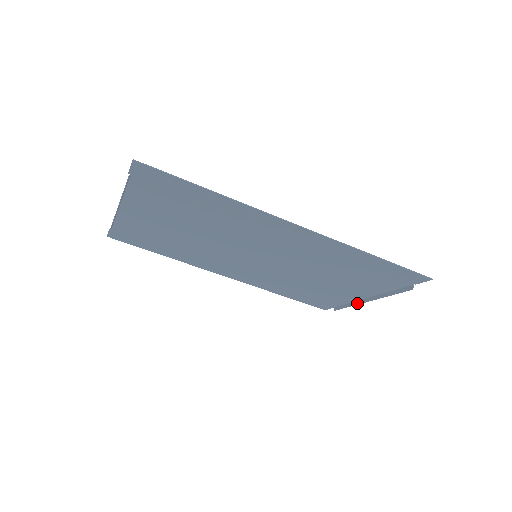
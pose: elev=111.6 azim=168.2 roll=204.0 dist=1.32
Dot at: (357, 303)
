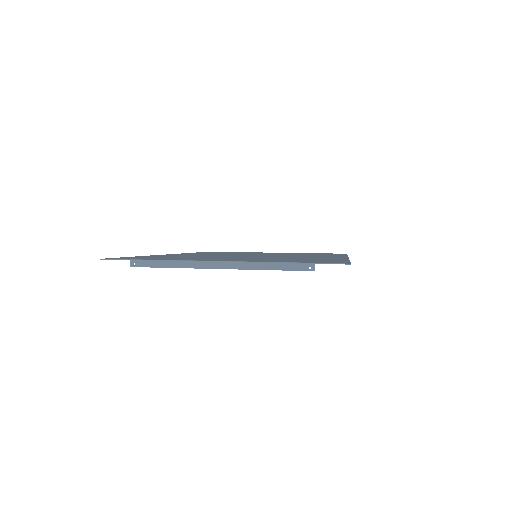
Dot at: occluded
